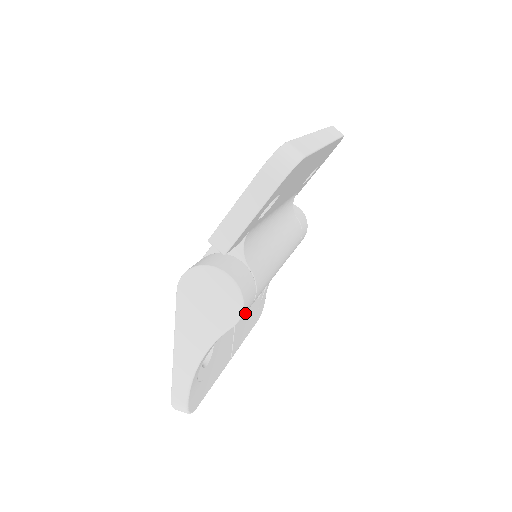
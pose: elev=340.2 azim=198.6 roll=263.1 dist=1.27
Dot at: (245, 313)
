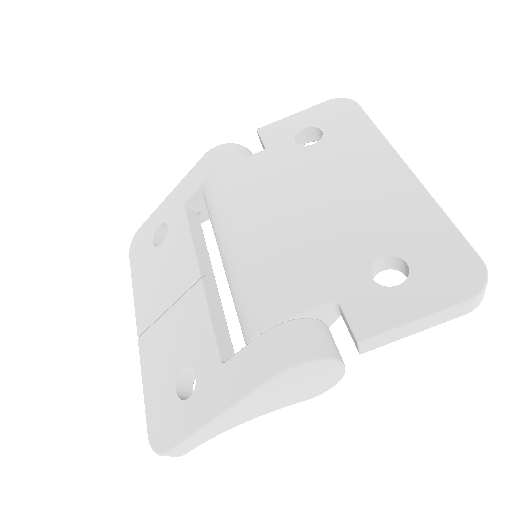
Dot at: occluded
